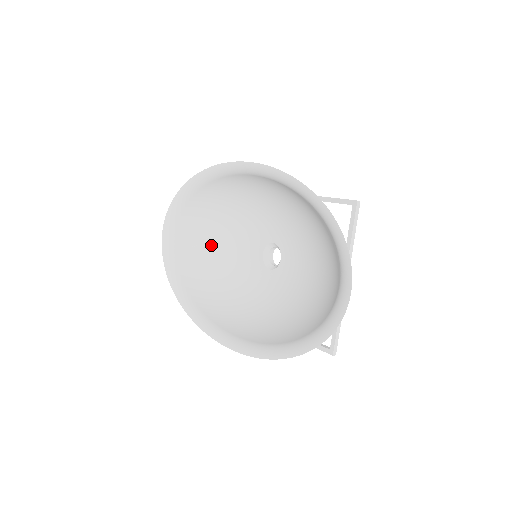
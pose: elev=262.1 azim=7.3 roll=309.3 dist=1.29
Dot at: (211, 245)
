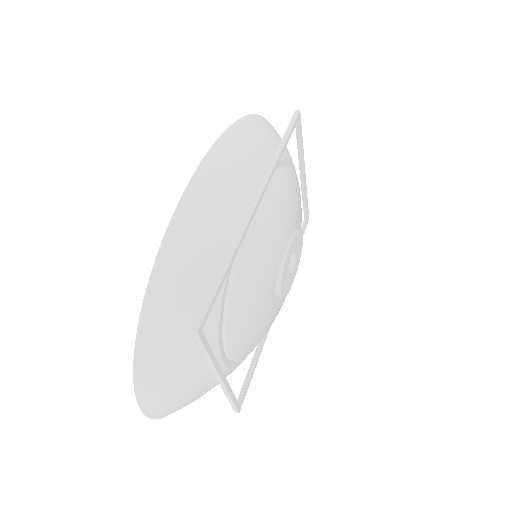
Dot at: occluded
